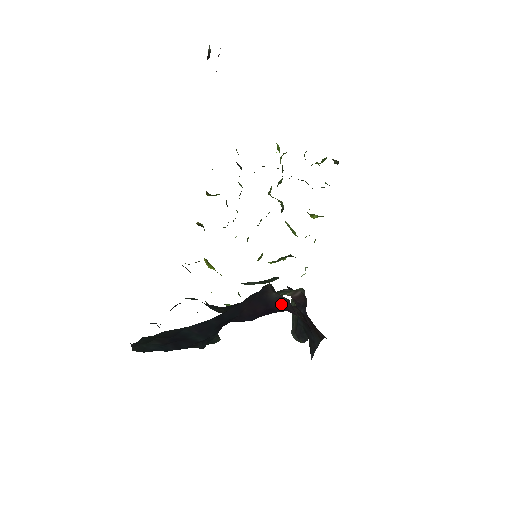
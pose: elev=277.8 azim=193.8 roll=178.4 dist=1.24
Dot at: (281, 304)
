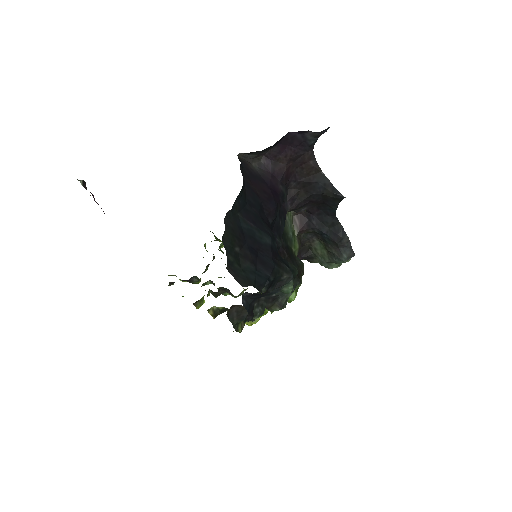
Dot at: (269, 173)
